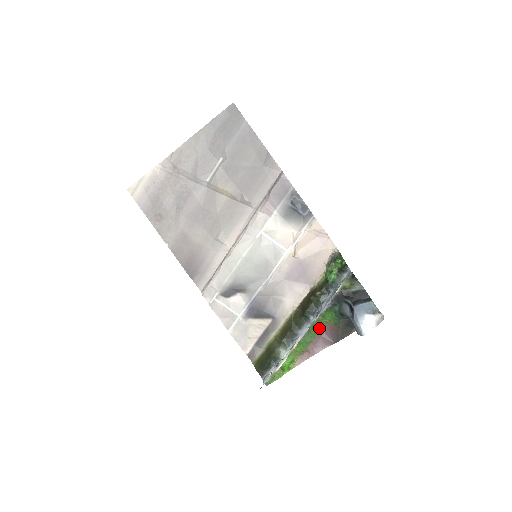
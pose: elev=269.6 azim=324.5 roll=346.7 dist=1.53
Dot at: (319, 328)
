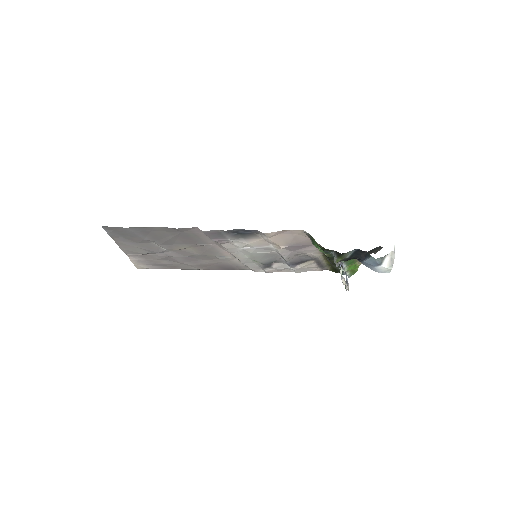
Dot at: occluded
